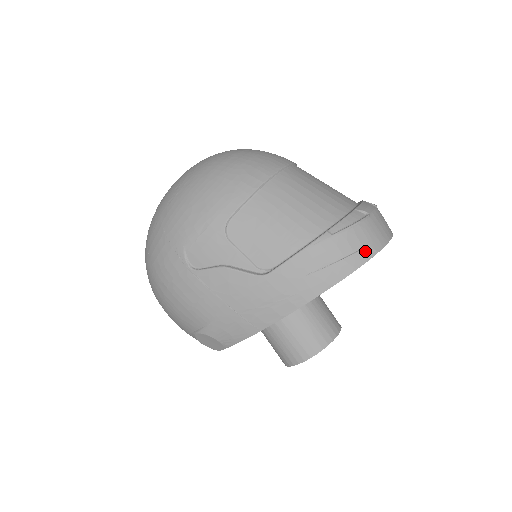
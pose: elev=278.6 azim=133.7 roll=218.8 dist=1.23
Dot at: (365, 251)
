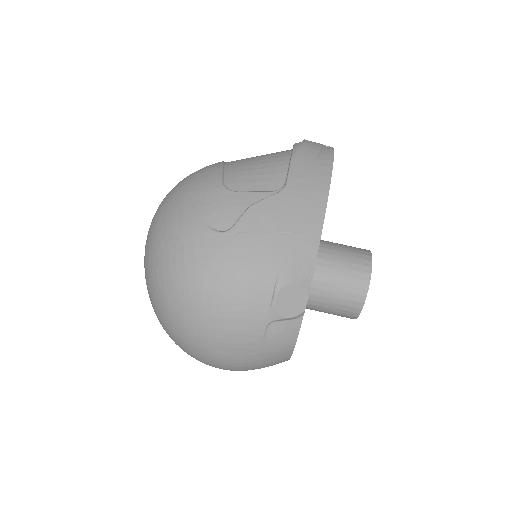
Dot at: (326, 147)
